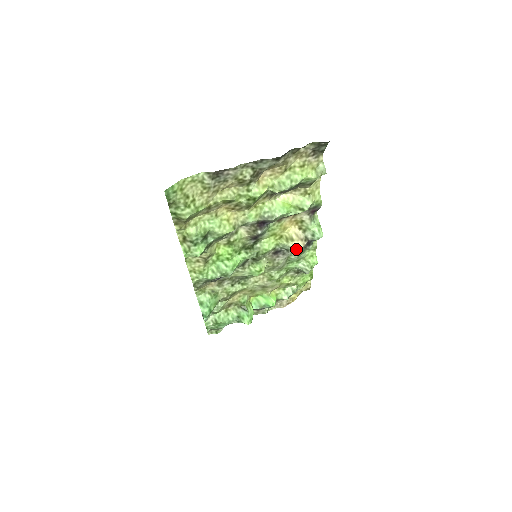
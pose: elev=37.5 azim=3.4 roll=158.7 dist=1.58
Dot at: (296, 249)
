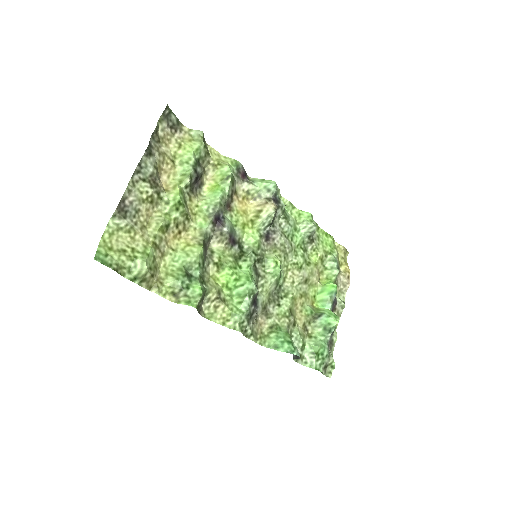
Dot at: (272, 213)
